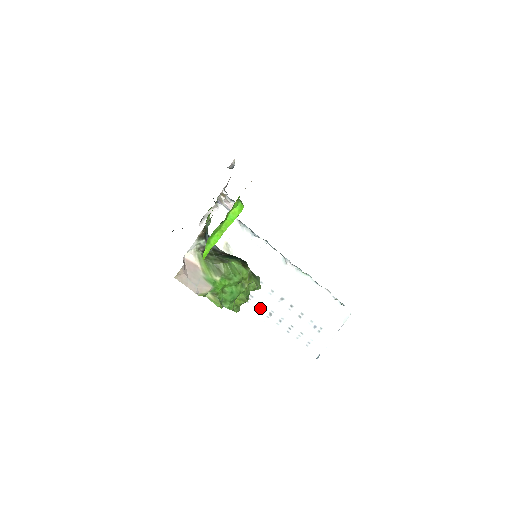
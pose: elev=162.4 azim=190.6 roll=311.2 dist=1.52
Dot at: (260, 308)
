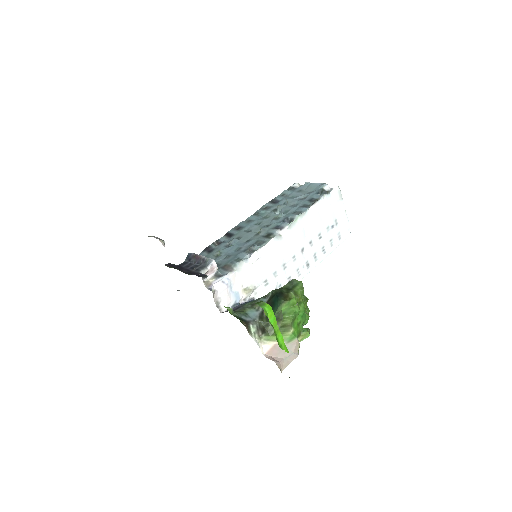
Dot at: (300, 273)
